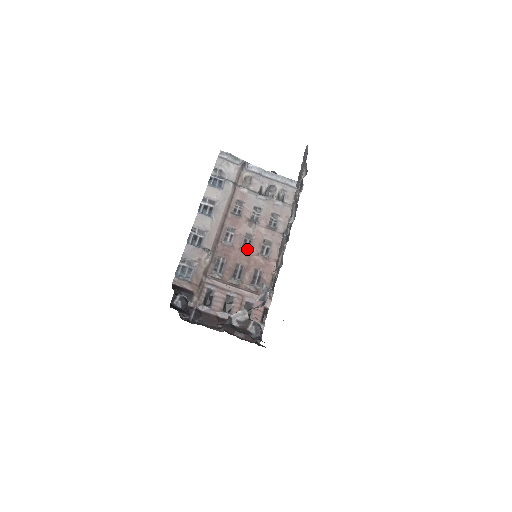
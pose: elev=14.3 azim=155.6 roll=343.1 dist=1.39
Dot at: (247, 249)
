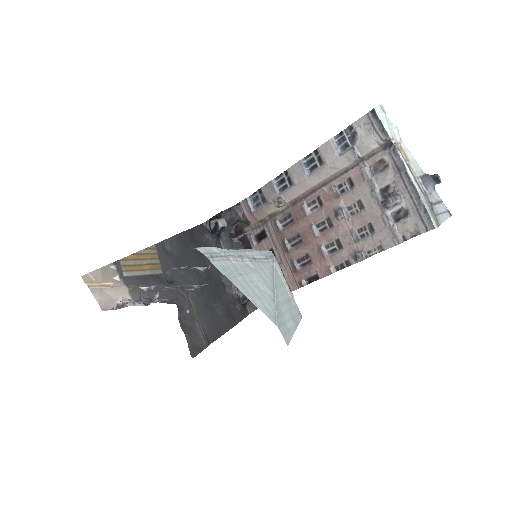
Dot at: (317, 231)
